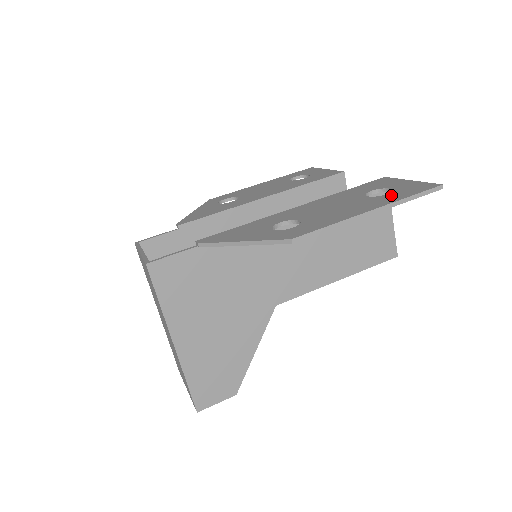
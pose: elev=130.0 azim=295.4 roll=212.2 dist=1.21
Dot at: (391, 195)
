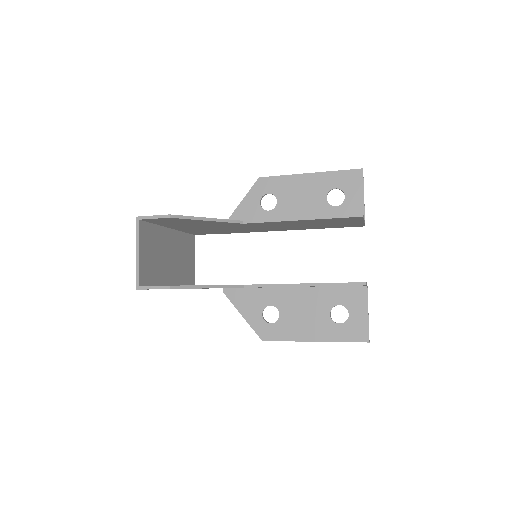
Dot at: (334, 184)
